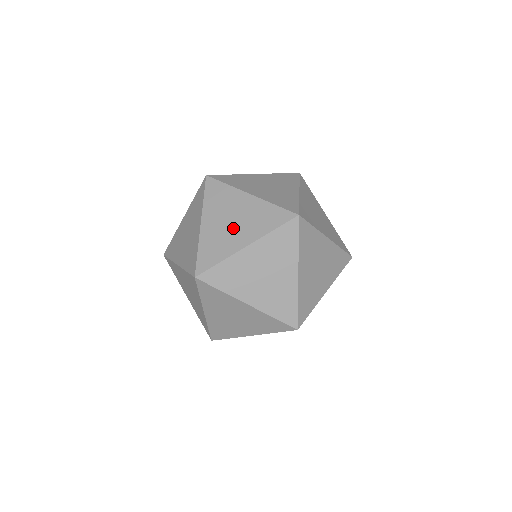
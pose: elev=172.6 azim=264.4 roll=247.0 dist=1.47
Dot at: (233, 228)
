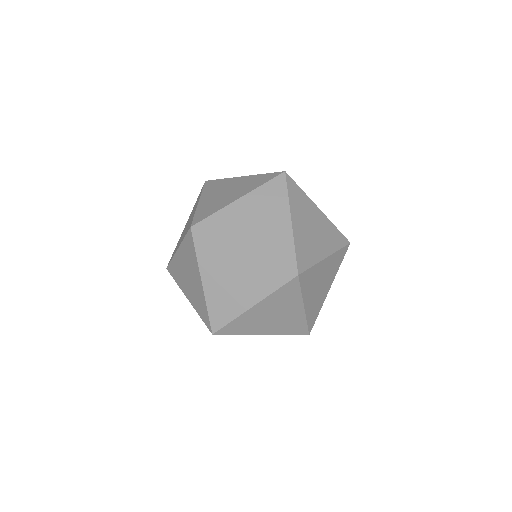
Dot at: occluded
